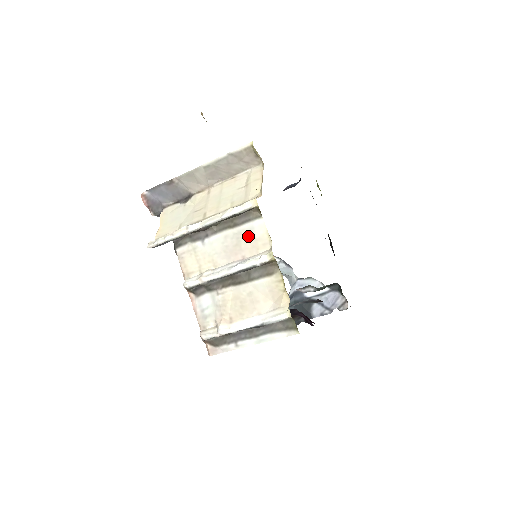
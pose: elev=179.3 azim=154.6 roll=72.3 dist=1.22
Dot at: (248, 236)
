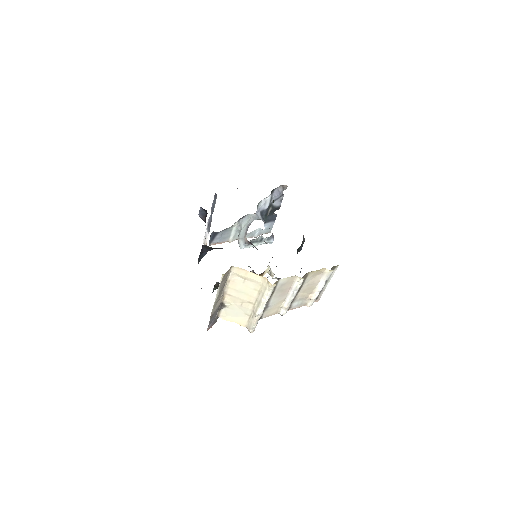
Dot at: (283, 286)
